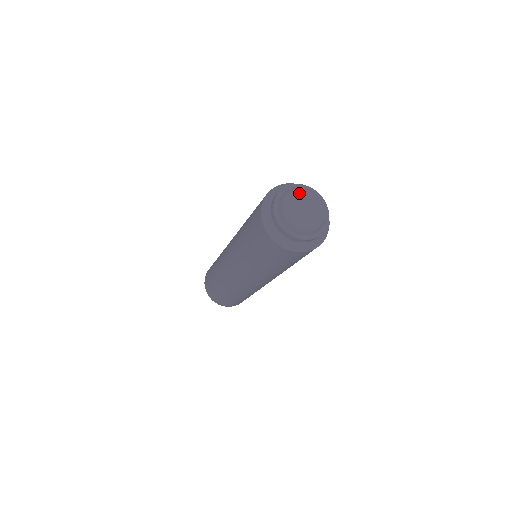
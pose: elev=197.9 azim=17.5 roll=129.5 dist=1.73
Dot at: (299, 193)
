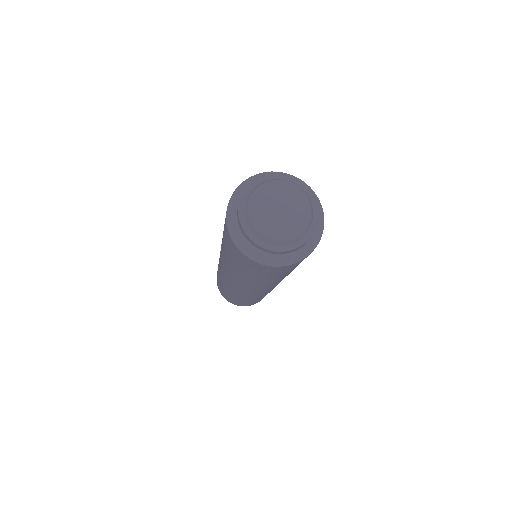
Dot at: (277, 187)
